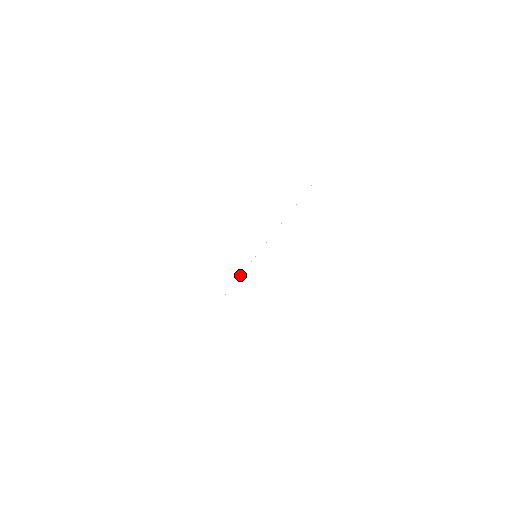
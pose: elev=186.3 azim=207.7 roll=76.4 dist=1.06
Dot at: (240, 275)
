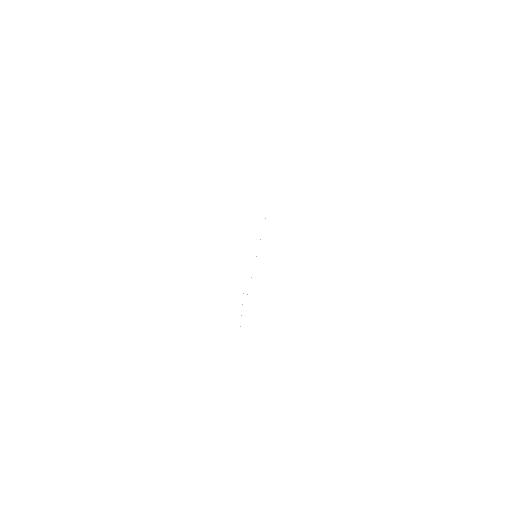
Dot at: occluded
